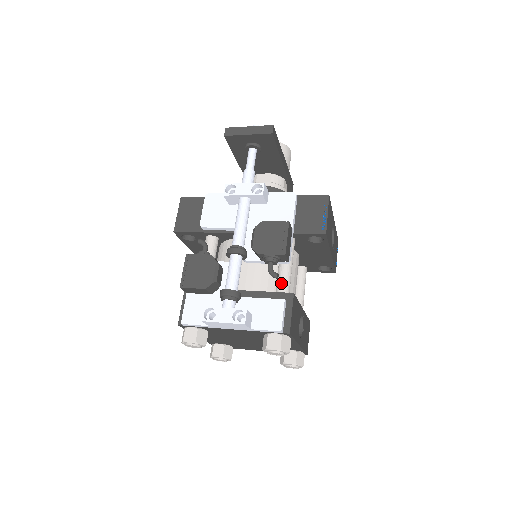
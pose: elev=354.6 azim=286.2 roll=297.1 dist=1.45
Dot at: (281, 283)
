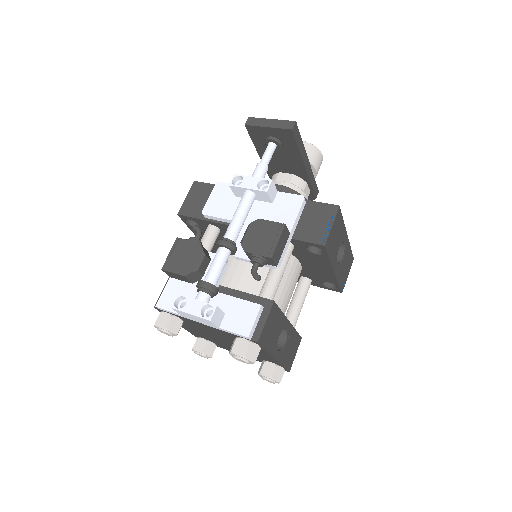
Dot at: (266, 288)
